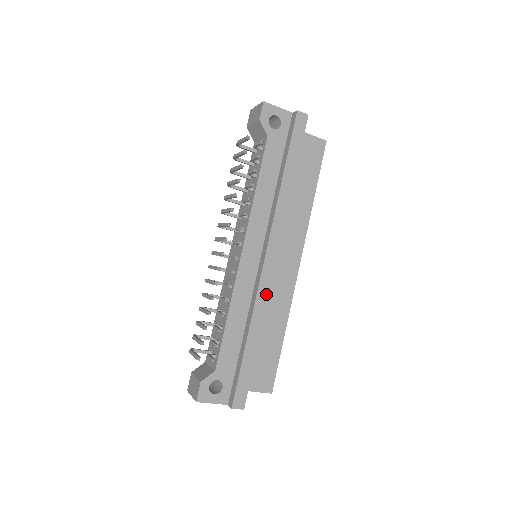
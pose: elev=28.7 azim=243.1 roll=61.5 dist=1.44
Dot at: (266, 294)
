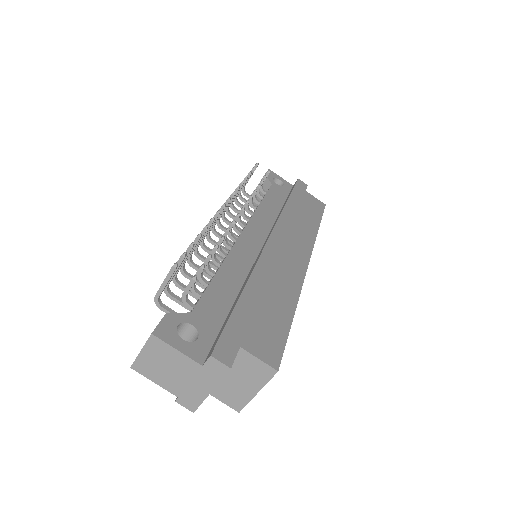
Dot at: (270, 264)
